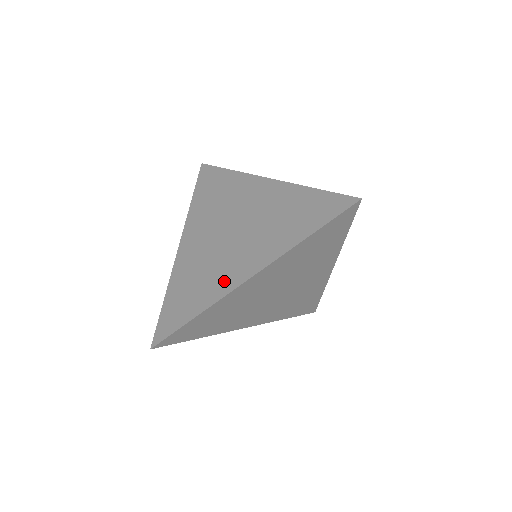
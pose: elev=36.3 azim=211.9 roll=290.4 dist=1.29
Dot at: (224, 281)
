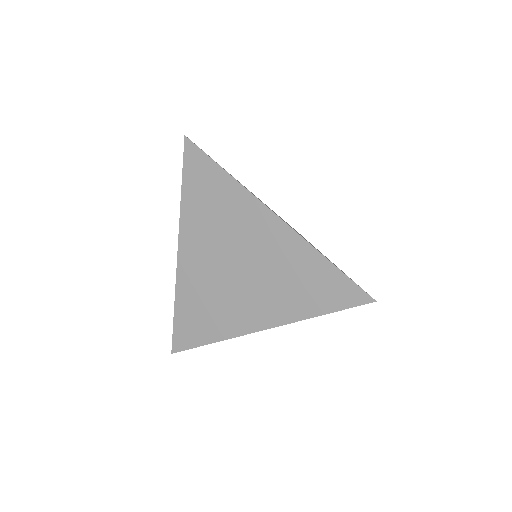
Dot at: (236, 322)
